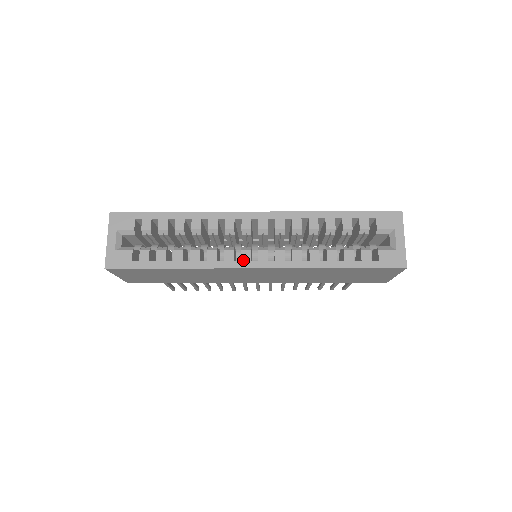
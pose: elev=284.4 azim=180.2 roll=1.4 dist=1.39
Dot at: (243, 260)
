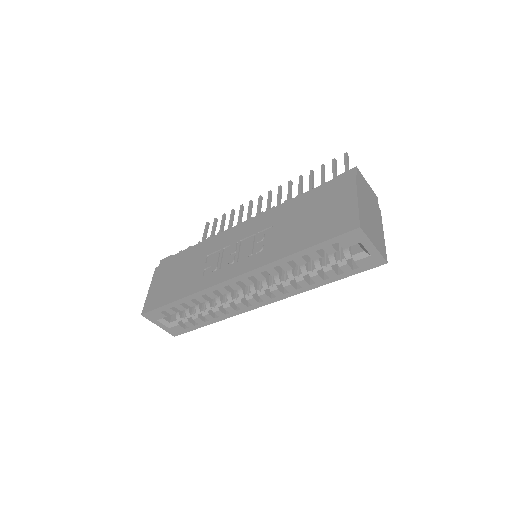
Dot at: (253, 305)
